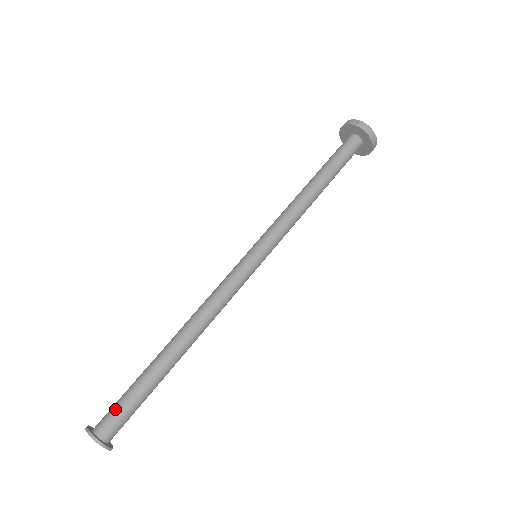
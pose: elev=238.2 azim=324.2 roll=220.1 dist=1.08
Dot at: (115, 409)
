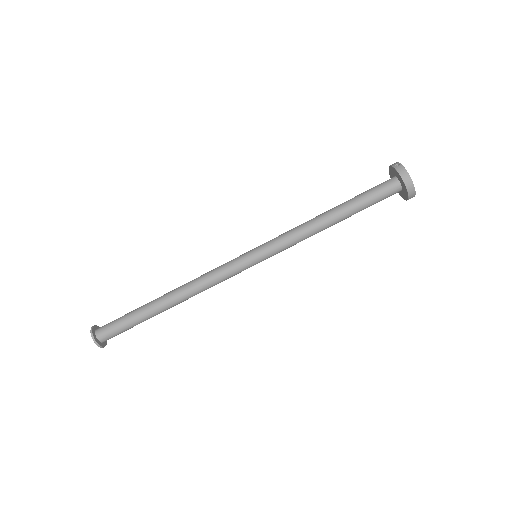
Dot at: (113, 322)
